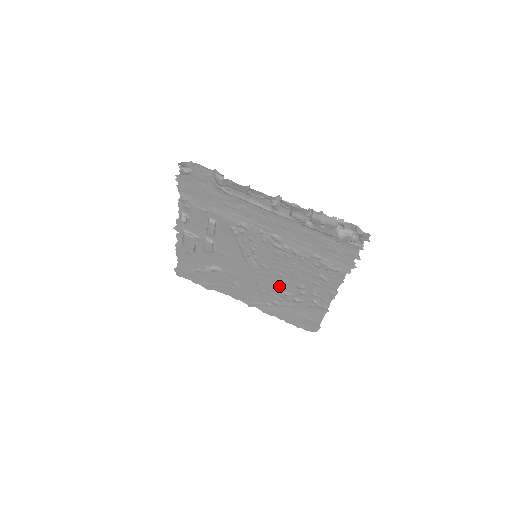
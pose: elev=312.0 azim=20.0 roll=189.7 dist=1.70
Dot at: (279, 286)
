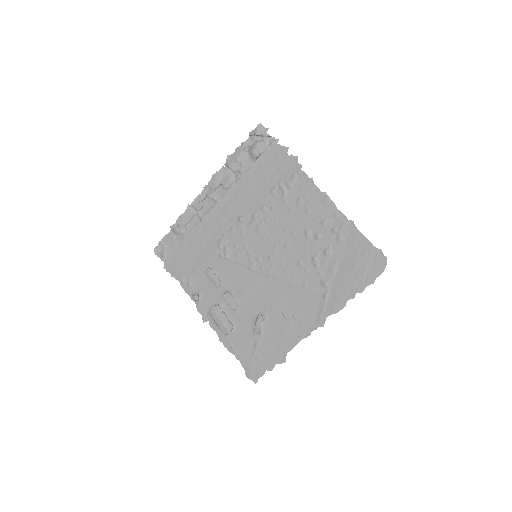
Dot at: (301, 260)
